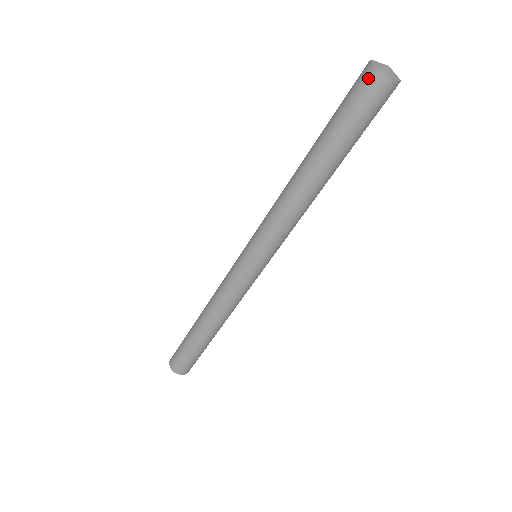
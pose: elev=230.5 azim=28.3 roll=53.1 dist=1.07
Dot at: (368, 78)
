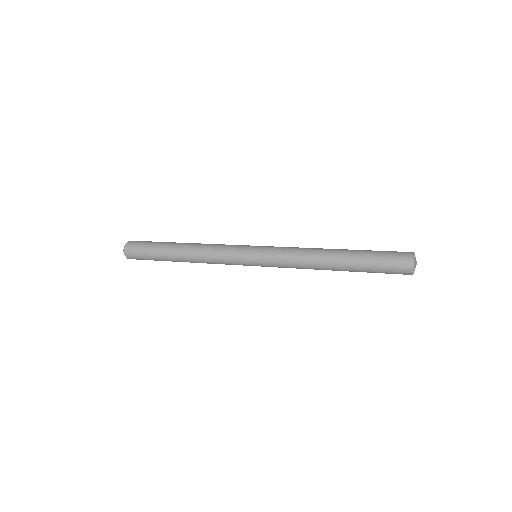
Dot at: (406, 268)
